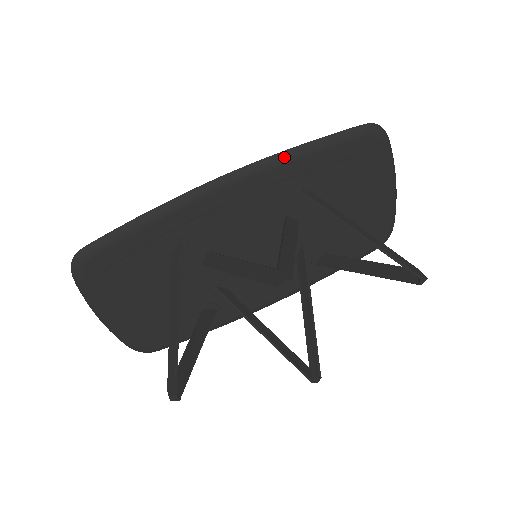
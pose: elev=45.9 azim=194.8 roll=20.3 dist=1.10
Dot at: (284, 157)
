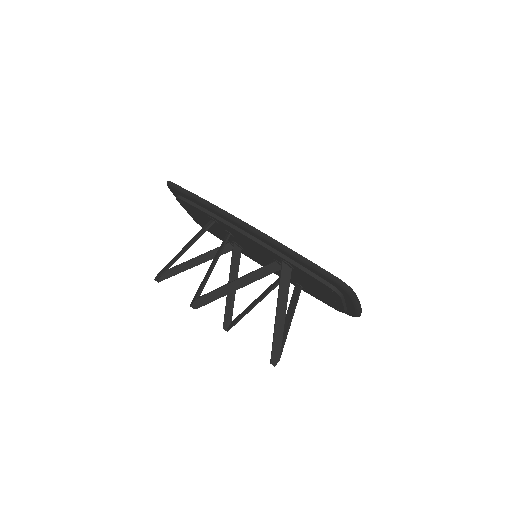
Dot at: (278, 245)
